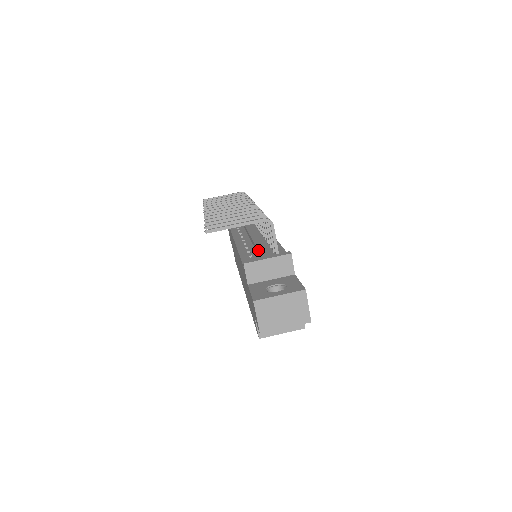
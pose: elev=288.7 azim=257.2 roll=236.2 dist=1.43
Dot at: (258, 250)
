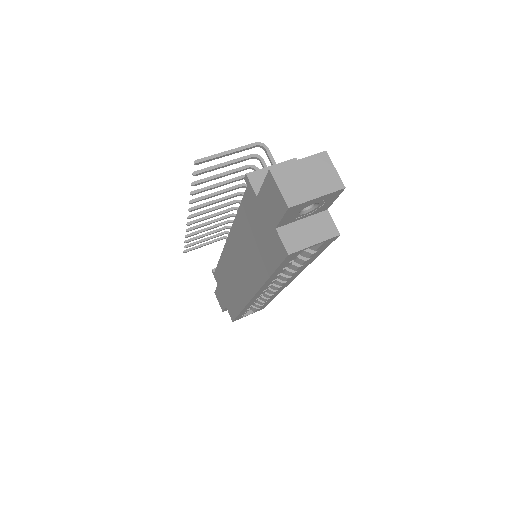
Dot at: occluded
